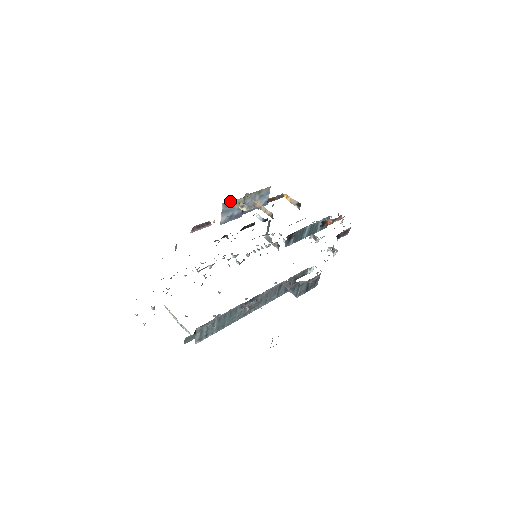
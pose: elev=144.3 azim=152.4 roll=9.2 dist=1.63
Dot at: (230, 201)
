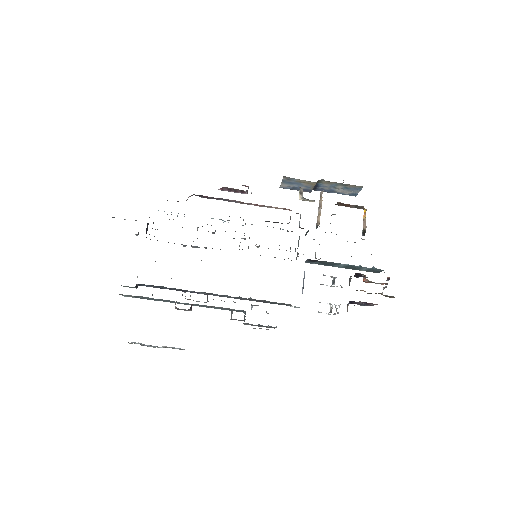
Dot at: occluded
